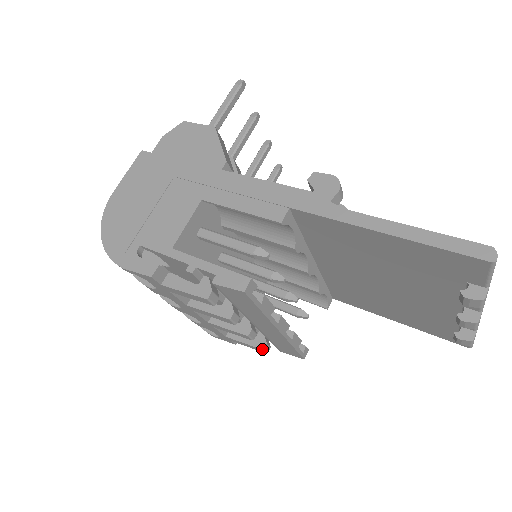
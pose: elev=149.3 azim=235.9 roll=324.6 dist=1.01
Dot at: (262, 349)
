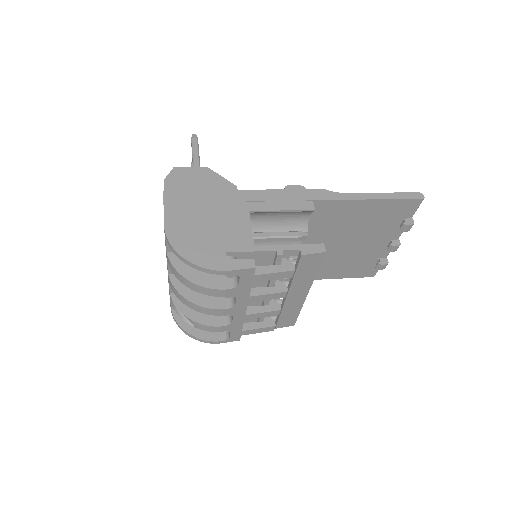
Dot at: occluded
